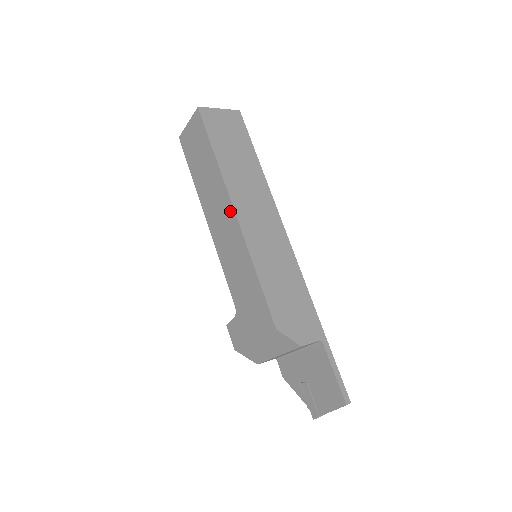
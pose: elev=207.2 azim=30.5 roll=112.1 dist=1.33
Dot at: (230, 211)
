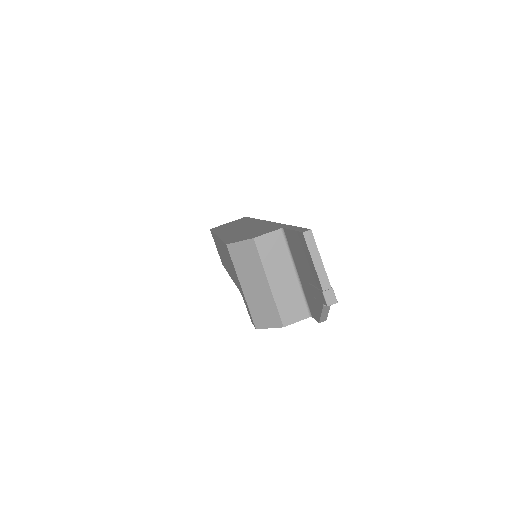
Dot at: occluded
